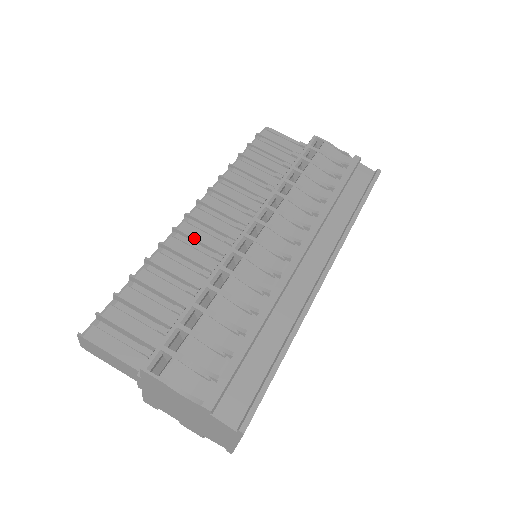
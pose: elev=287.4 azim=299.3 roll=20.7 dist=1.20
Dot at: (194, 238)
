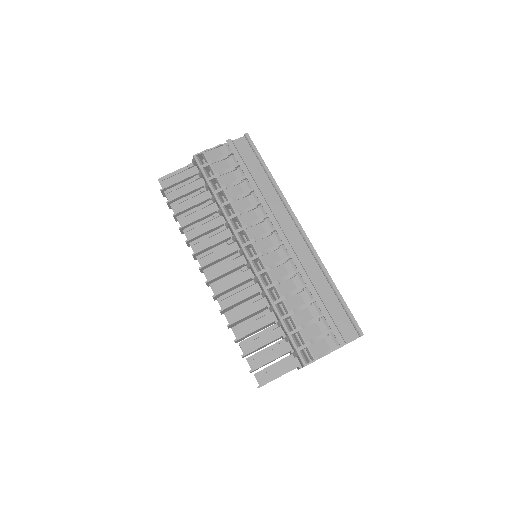
Dot at: (229, 289)
